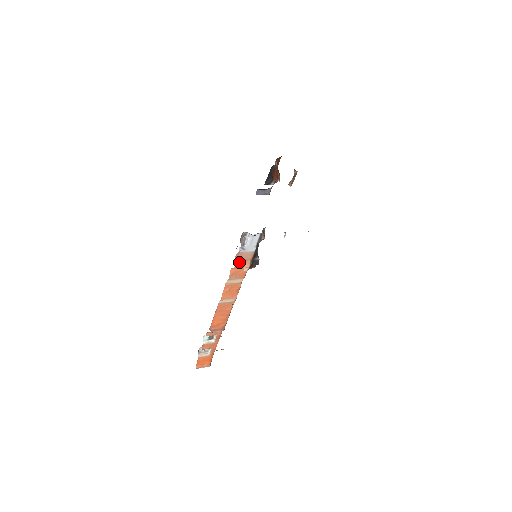
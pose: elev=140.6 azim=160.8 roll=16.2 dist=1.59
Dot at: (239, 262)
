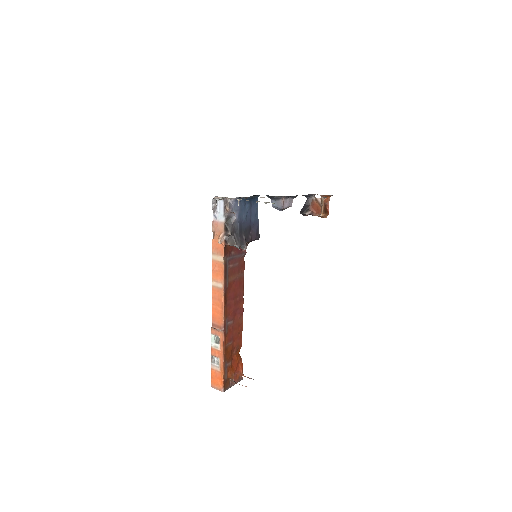
Dot at: (216, 233)
